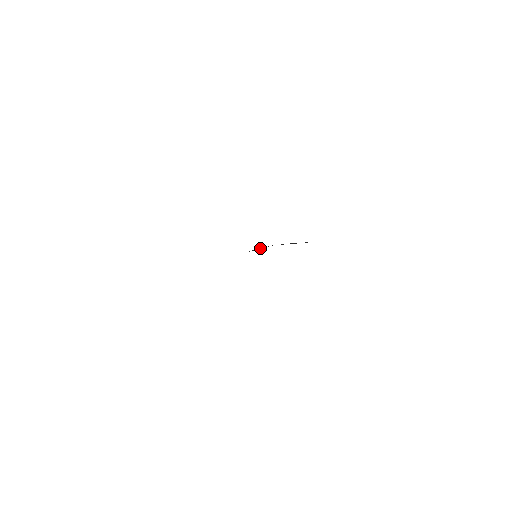
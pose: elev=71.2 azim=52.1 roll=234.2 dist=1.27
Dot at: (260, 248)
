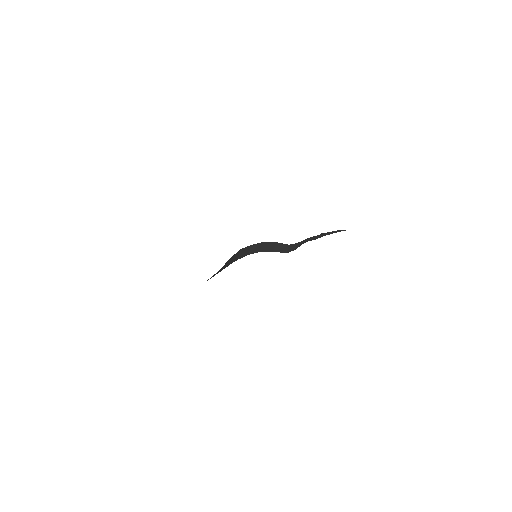
Dot at: (254, 246)
